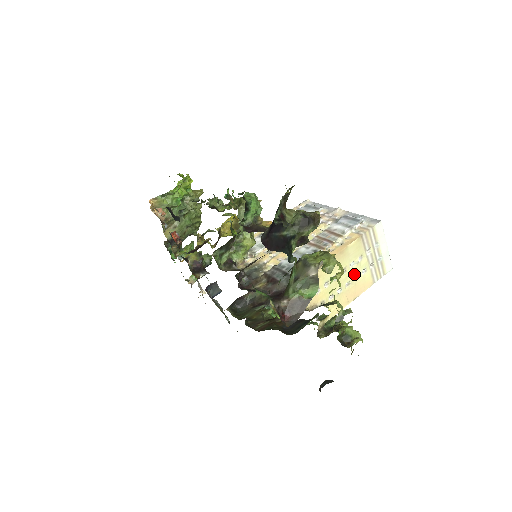
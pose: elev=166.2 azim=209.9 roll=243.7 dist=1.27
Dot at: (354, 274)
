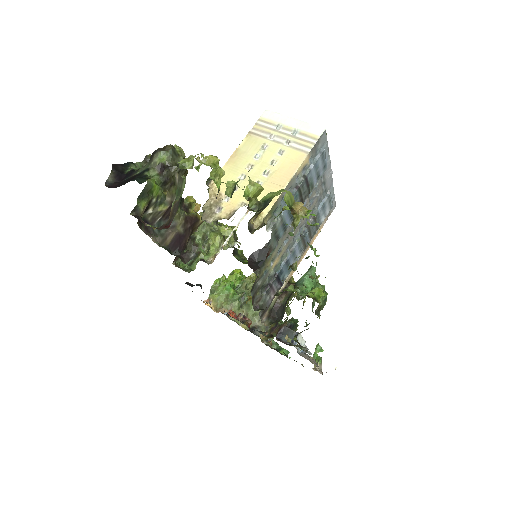
Dot at: (268, 162)
